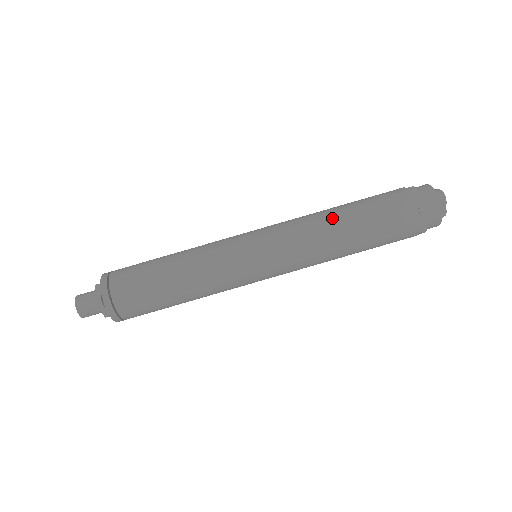
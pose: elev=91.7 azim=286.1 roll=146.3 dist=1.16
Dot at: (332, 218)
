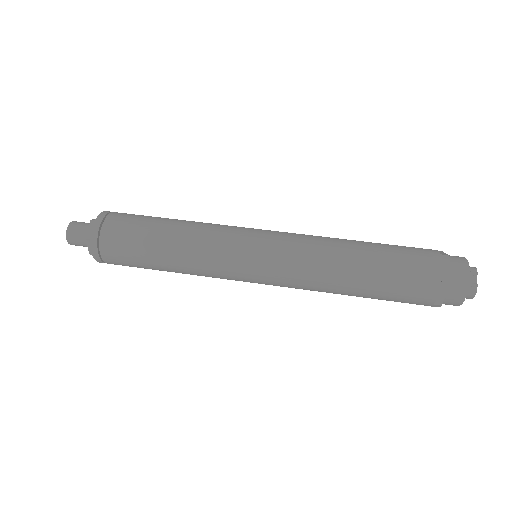
Dot at: (346, 239)
